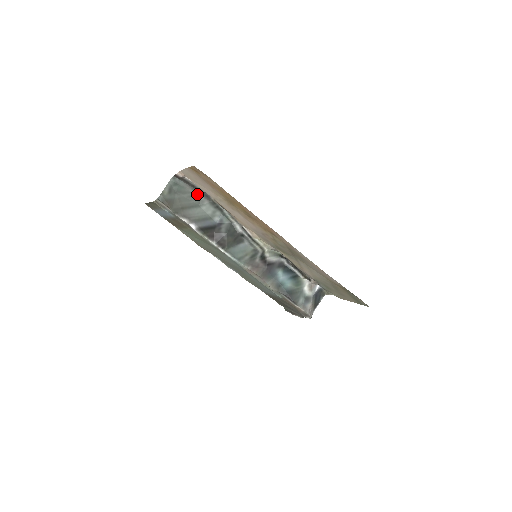
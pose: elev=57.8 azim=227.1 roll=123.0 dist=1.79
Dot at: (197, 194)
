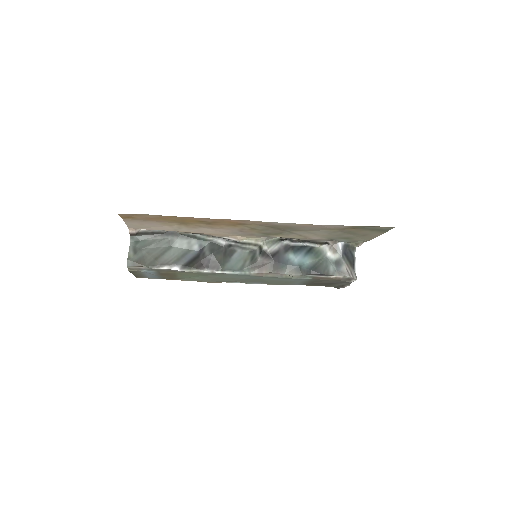
Dot at: (162, 238)
